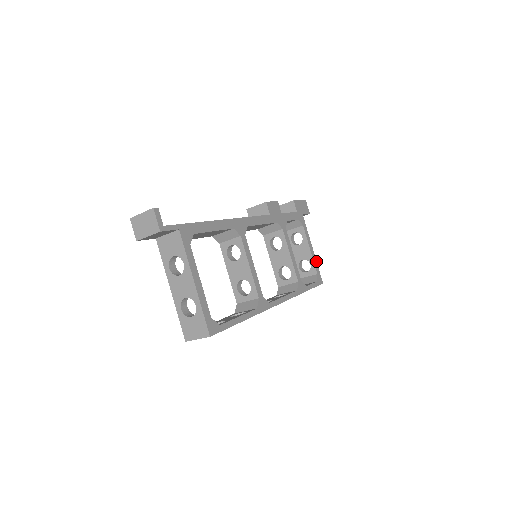
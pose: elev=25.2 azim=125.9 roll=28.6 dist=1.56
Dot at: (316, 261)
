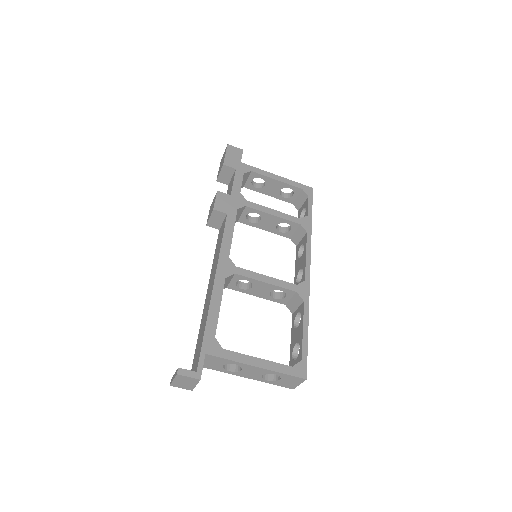
Dot at: (290, 180)
